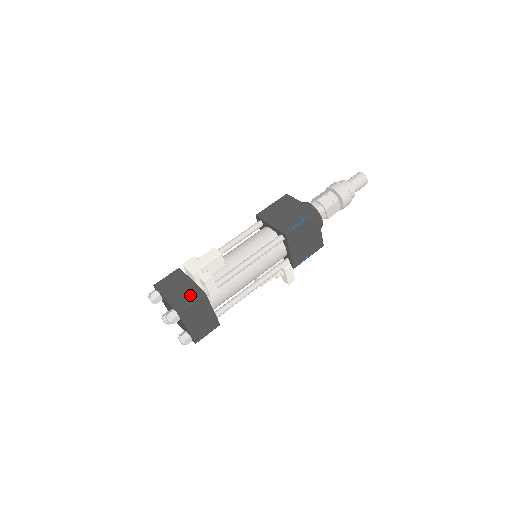
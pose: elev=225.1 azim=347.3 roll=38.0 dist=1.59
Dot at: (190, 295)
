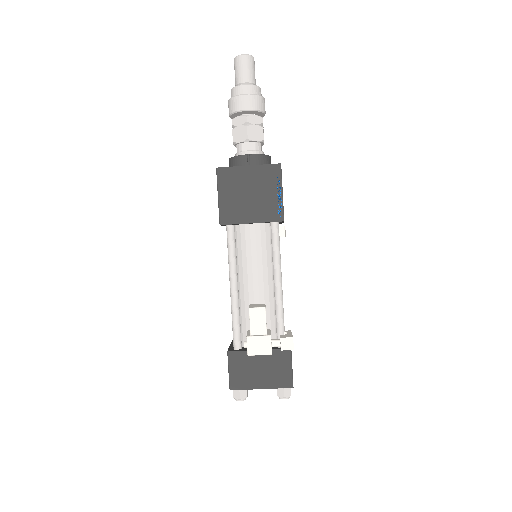
Dot at: (280, 364)
